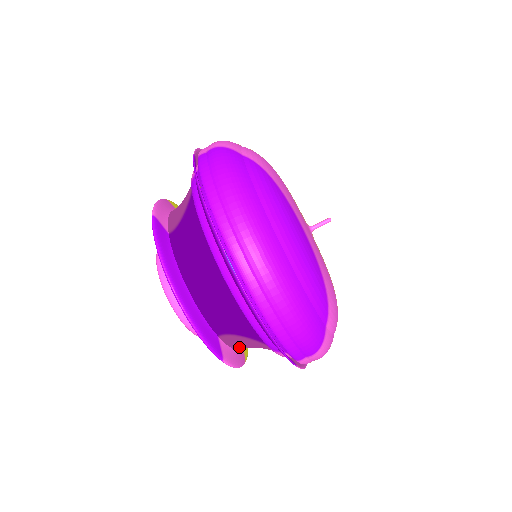
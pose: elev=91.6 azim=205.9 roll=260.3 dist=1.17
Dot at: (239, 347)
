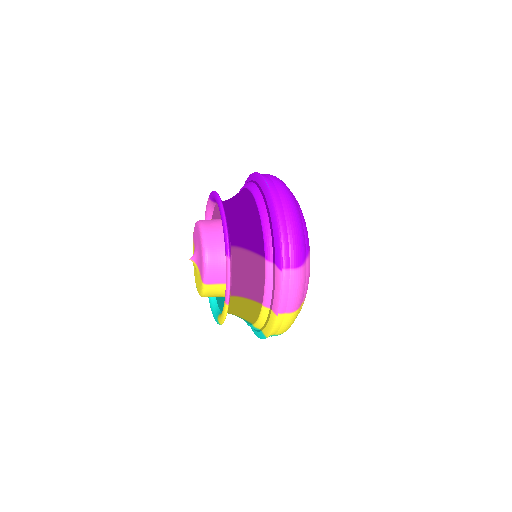
Dot at: (236, 273)
